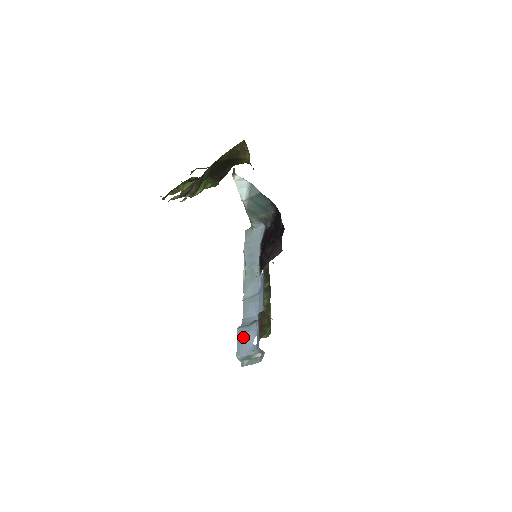
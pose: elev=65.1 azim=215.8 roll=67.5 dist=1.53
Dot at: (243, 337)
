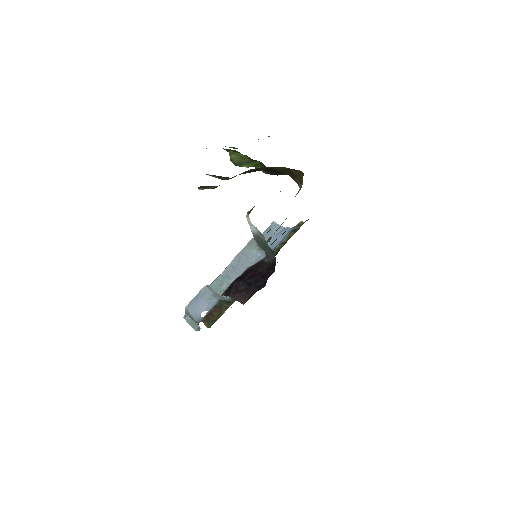
Dot at: (201, 299)
